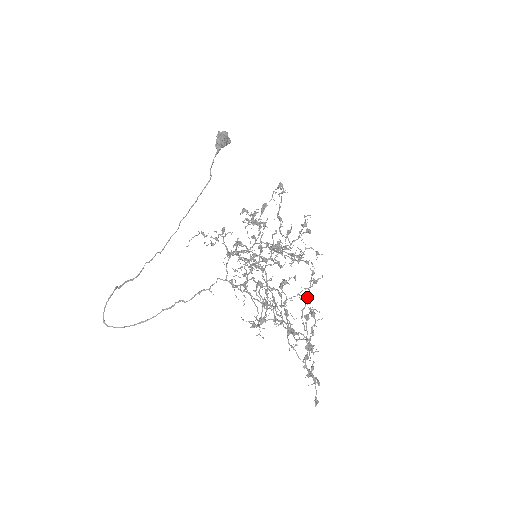
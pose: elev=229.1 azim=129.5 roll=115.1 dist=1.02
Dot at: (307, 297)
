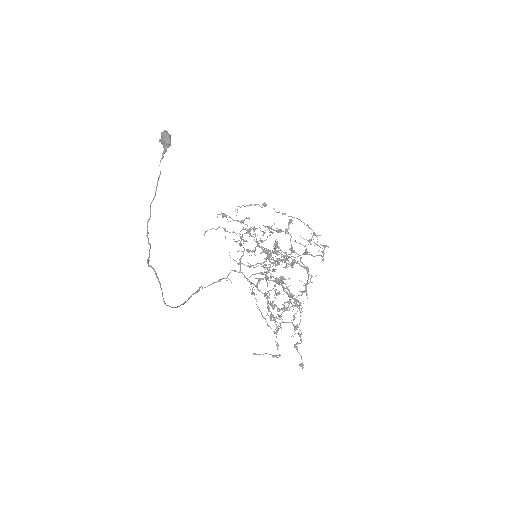
Dot at: (254, 293)
